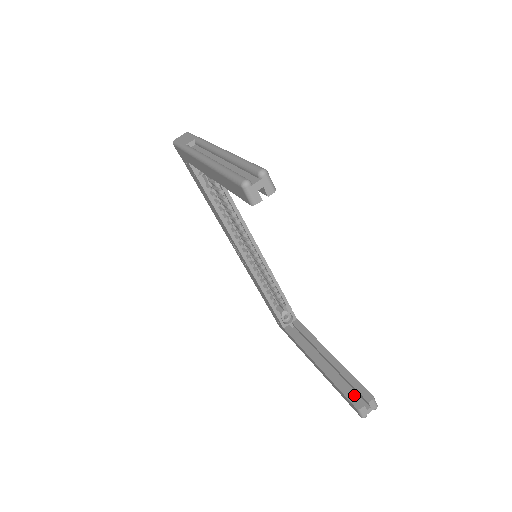
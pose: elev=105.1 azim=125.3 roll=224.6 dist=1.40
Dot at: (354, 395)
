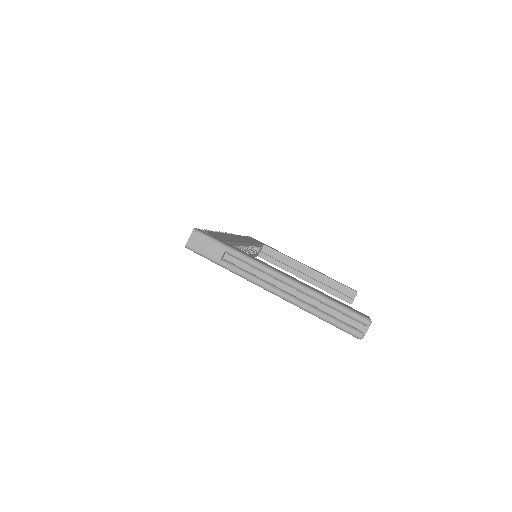
Dot at: (344, 295)
